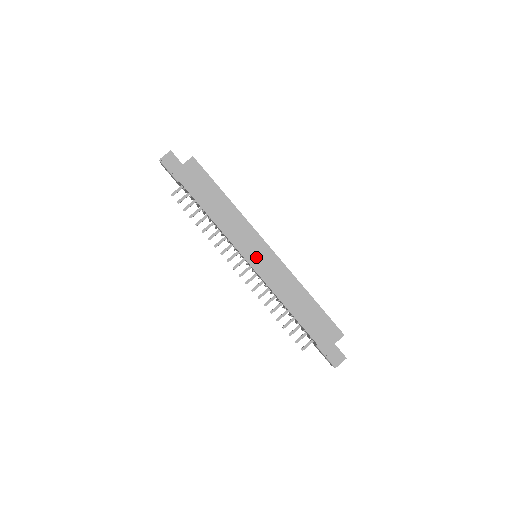
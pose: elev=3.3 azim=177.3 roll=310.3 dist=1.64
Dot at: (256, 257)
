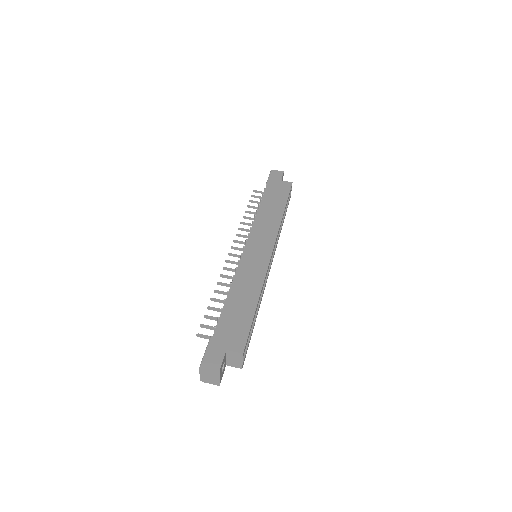
Dot at: (255, 248)
